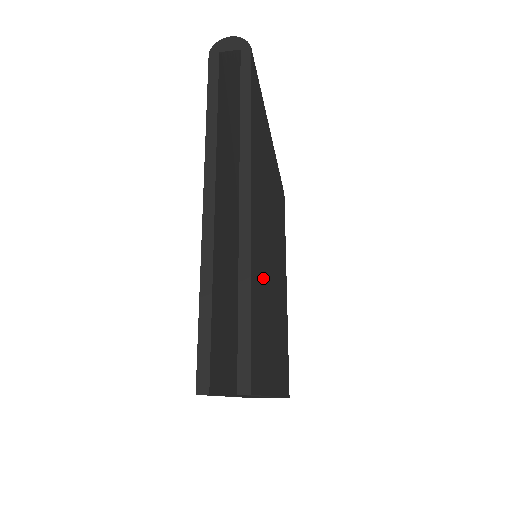
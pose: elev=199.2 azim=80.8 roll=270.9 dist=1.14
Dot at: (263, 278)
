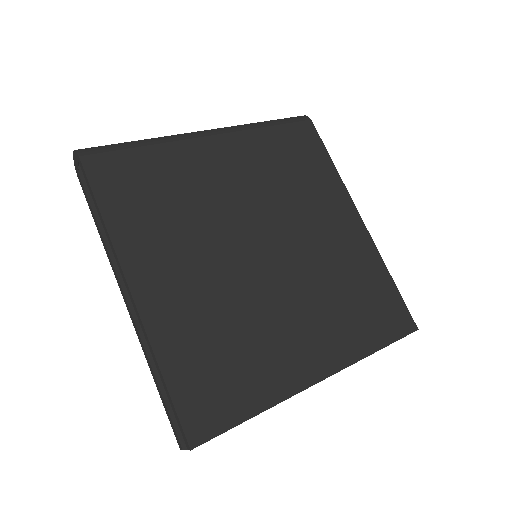
Dot at: (212, 318)
